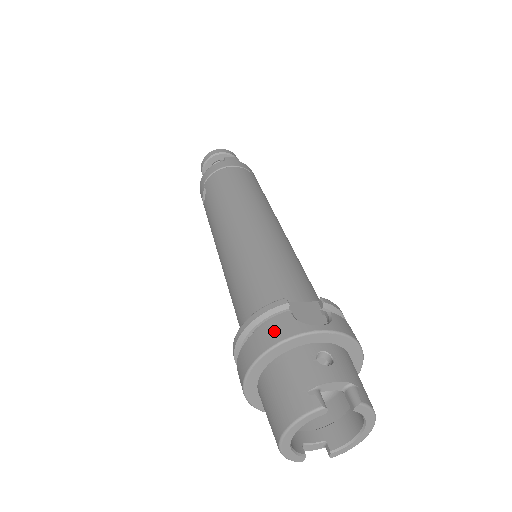
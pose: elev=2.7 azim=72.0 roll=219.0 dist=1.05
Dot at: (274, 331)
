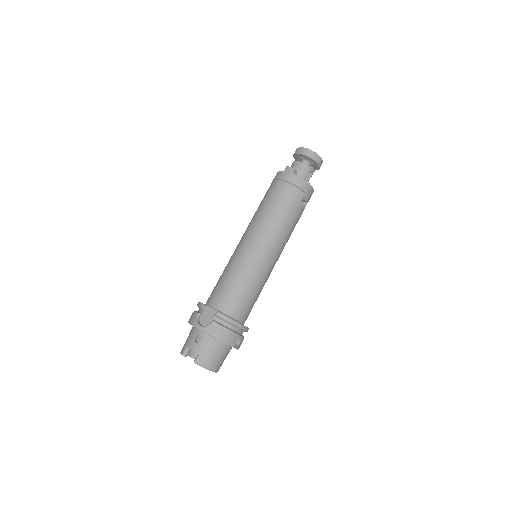
Dot at: (192, 317)
